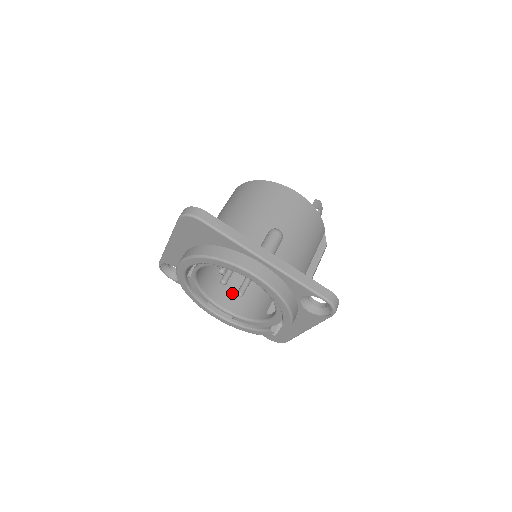
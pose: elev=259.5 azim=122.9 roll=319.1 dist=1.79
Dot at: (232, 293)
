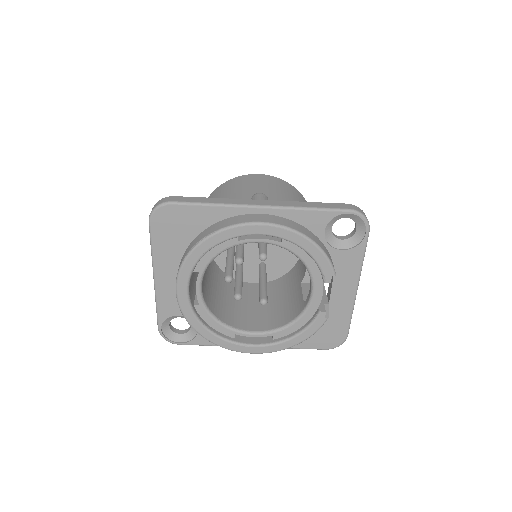
Dot at: (256, 316)
